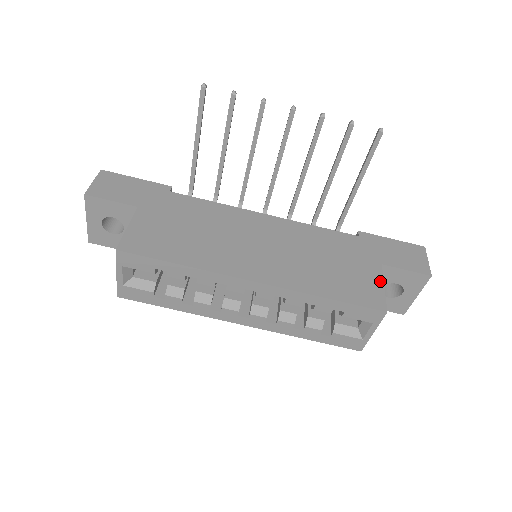
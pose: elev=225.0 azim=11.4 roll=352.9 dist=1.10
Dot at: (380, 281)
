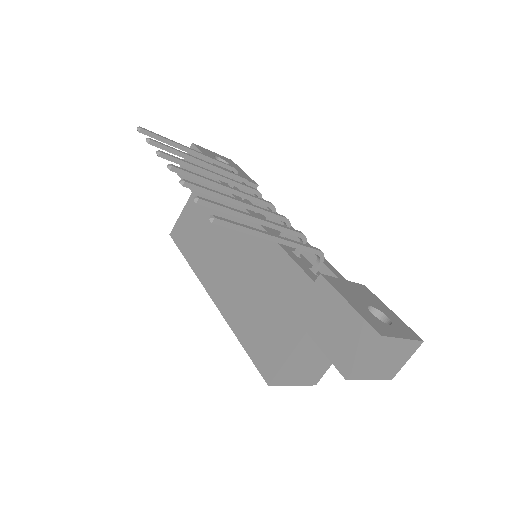
Dot at: (288, 351)
